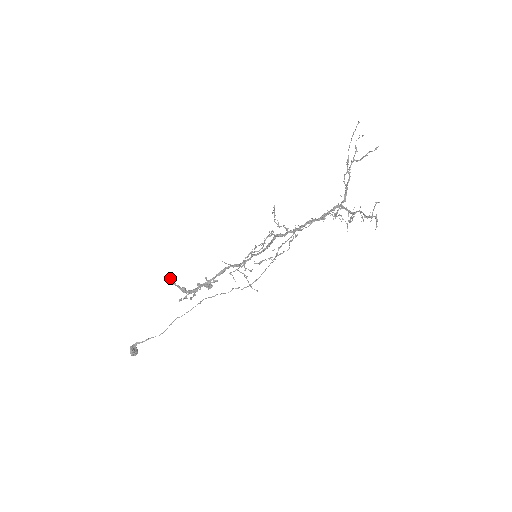
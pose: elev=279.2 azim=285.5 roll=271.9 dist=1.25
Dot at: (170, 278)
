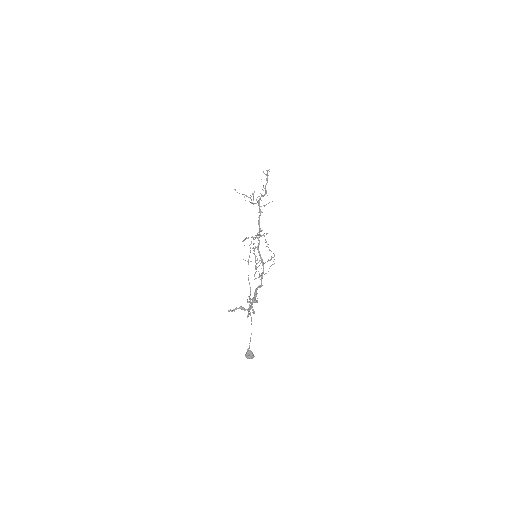
Dot at: (228, 311)
